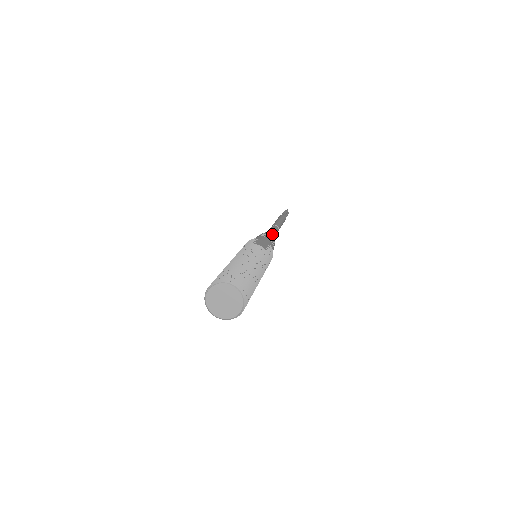
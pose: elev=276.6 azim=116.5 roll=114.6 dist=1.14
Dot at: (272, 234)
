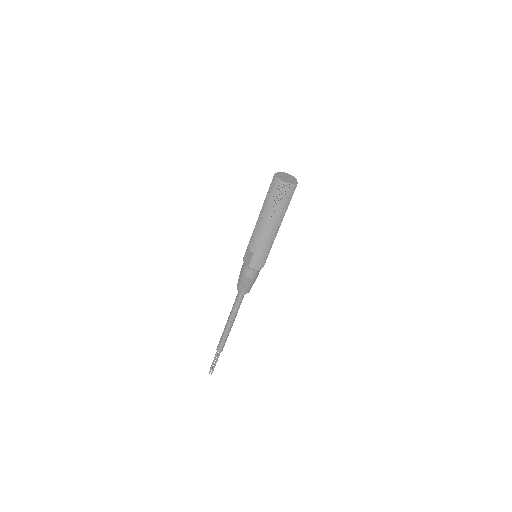
Dot at: occluded
